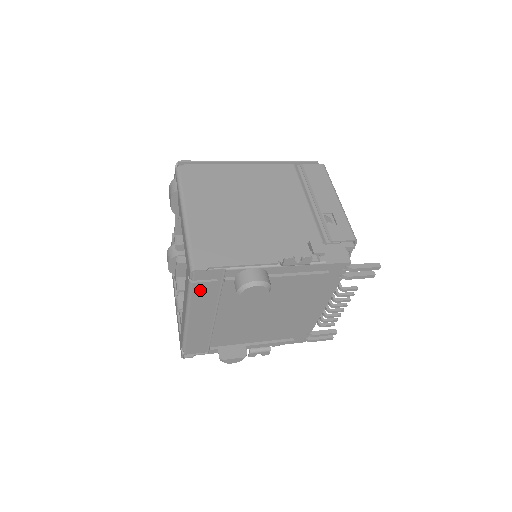
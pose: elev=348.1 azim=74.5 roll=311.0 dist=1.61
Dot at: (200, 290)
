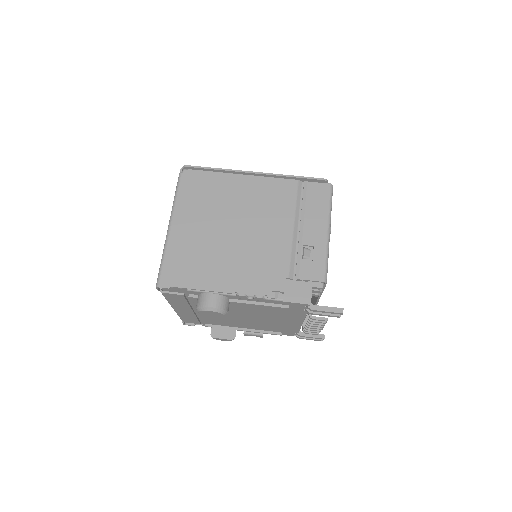
Dot at: (172, 297)
